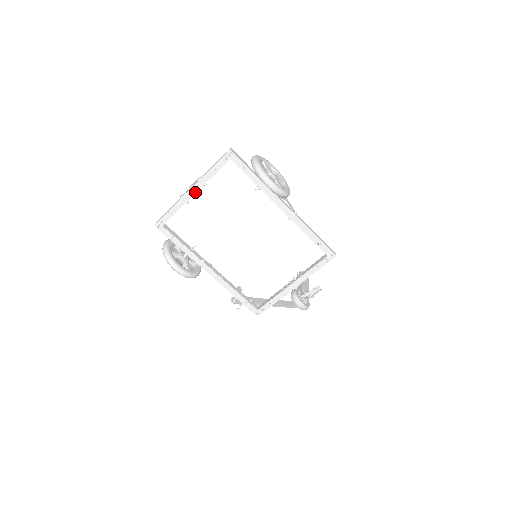
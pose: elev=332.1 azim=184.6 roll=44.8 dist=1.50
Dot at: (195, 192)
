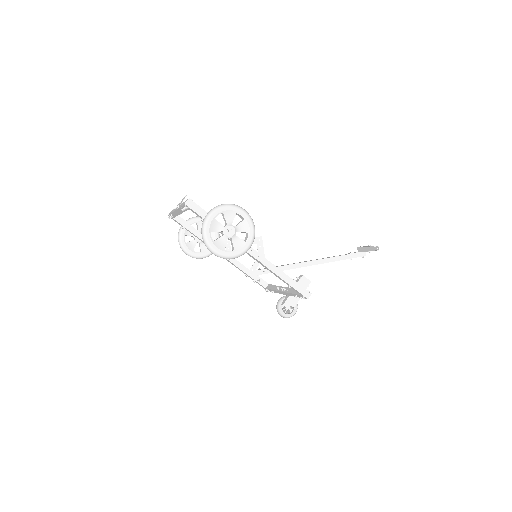
Dot at: (179, 213)
